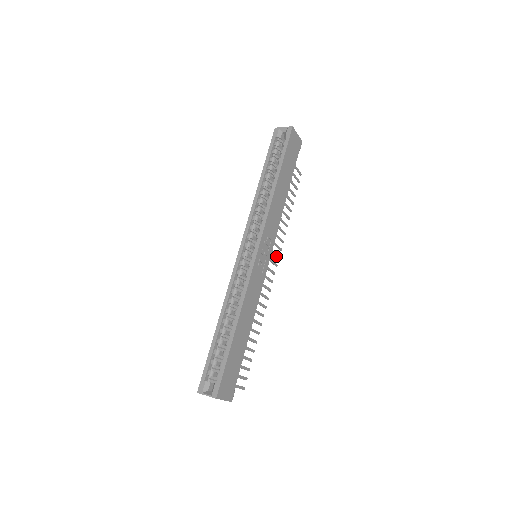
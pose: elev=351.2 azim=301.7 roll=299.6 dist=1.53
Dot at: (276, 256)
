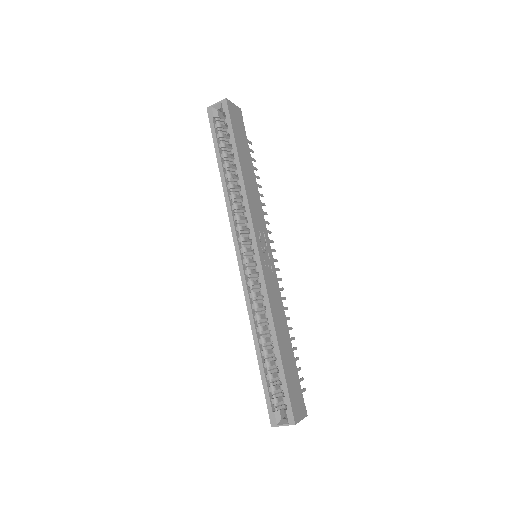
Dot at: (270, 242)
